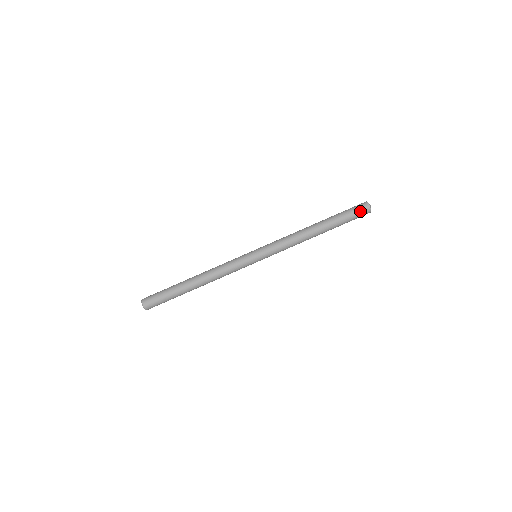
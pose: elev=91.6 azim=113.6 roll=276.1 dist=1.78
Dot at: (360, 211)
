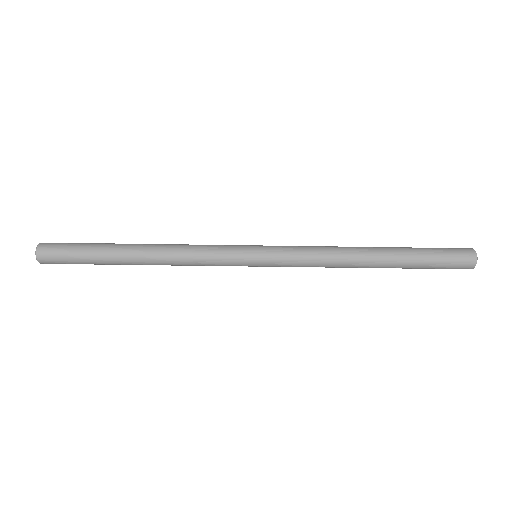
Dot at: (456, 266)
